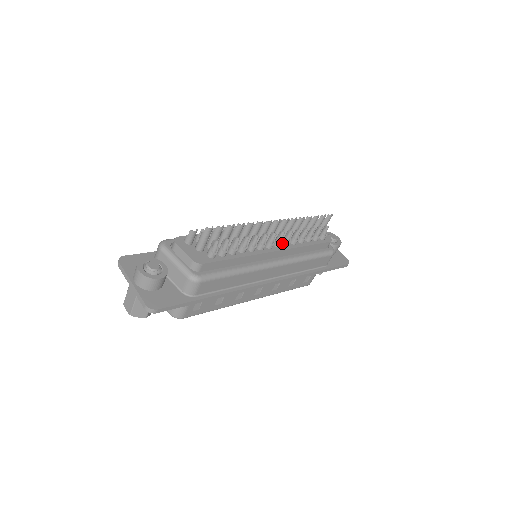
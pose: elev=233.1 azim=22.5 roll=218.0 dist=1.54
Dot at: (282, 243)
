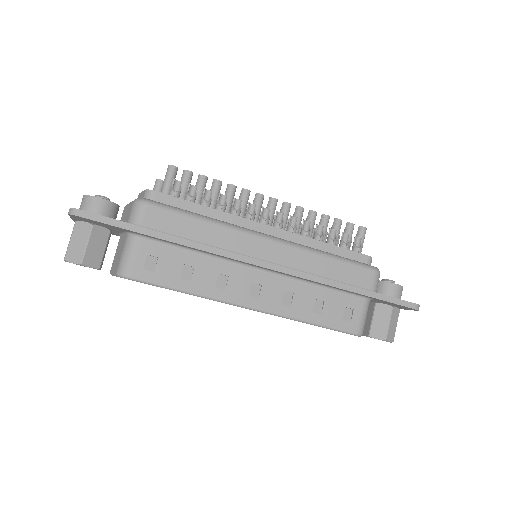
Dot at: occluded
